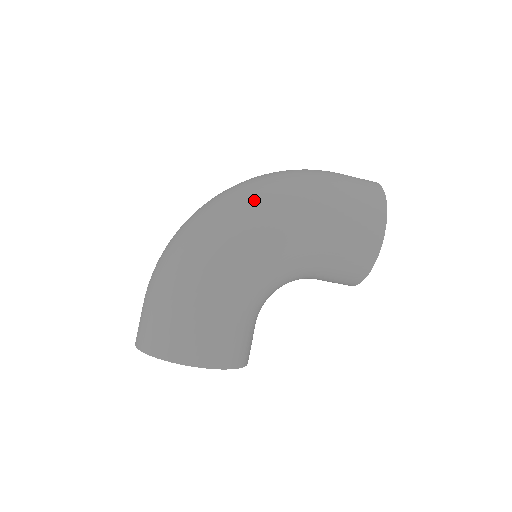
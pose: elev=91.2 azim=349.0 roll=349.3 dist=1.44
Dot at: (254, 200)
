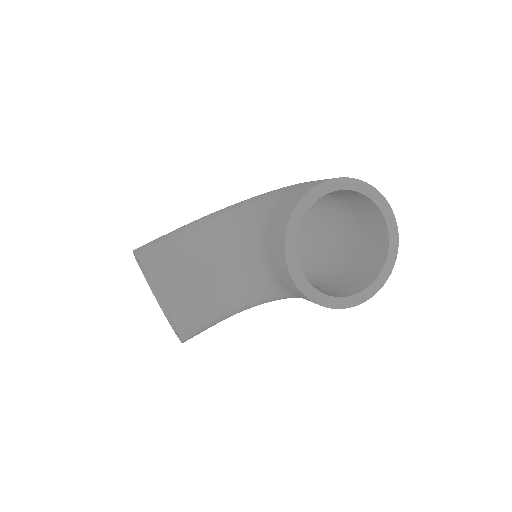
Dot at: occluded
